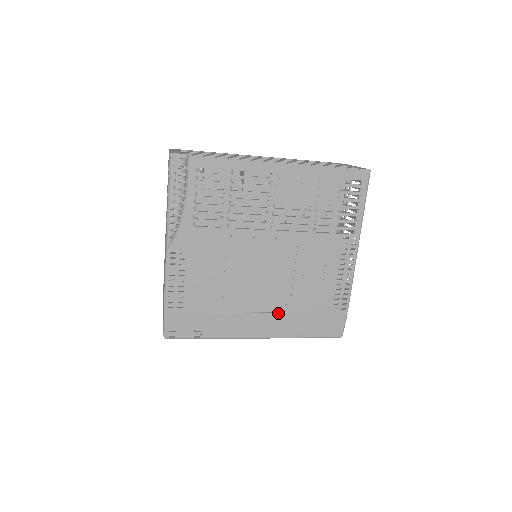
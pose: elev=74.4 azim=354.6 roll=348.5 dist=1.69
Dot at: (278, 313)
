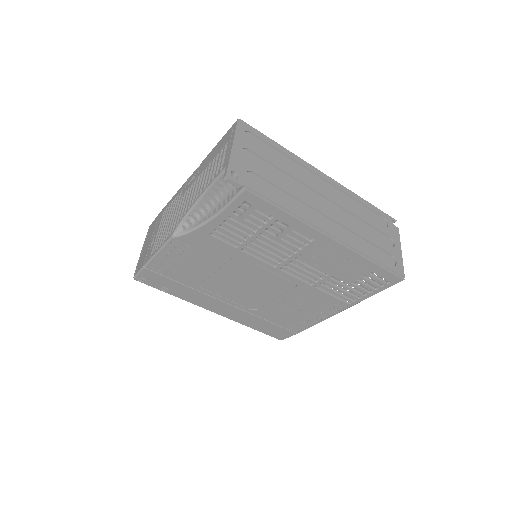
Dot at: (242, 310)
